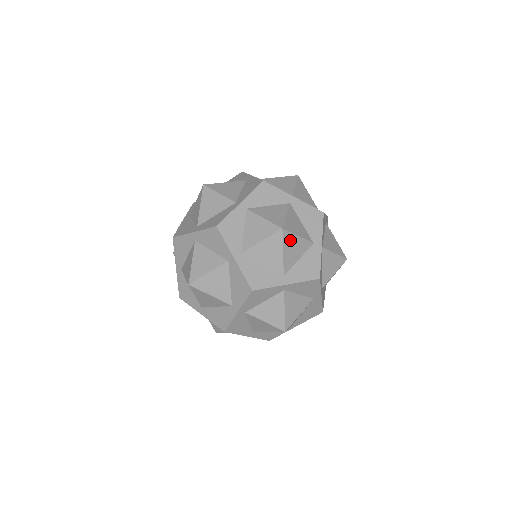
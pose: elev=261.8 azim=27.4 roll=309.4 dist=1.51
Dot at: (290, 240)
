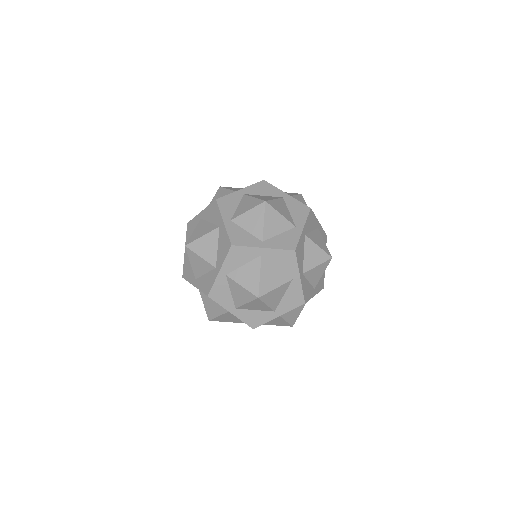
Dot at: (198, 245)
